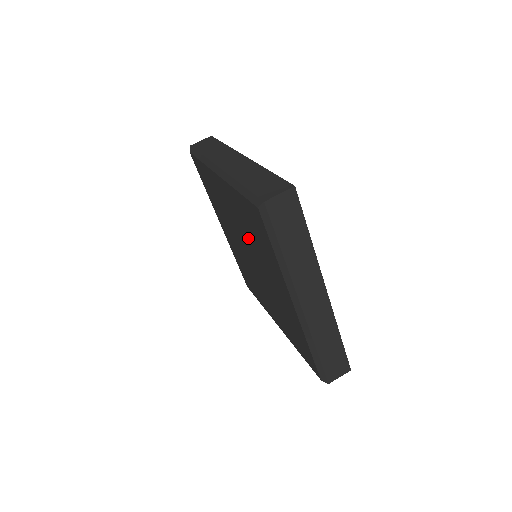
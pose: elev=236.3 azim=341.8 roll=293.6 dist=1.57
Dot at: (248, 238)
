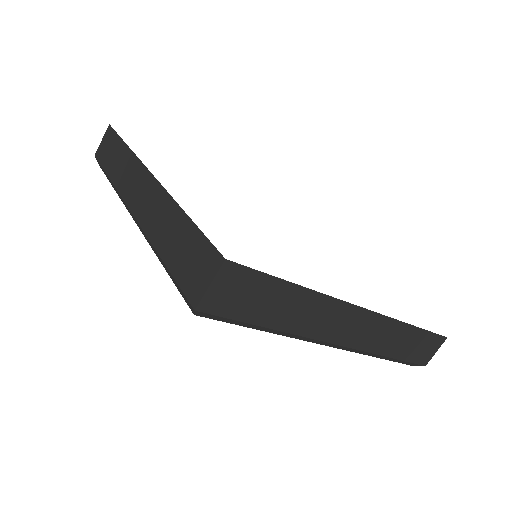
Dot at: occluded
